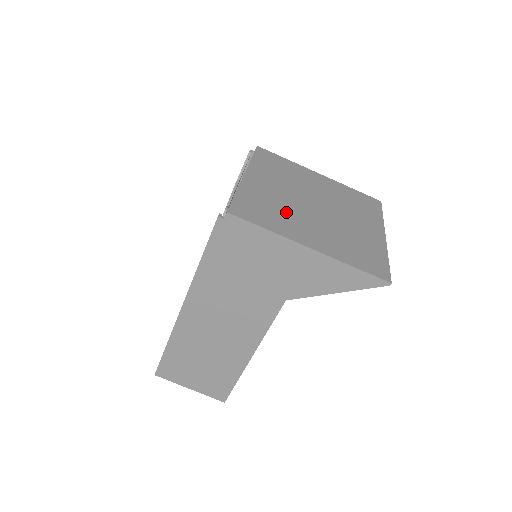
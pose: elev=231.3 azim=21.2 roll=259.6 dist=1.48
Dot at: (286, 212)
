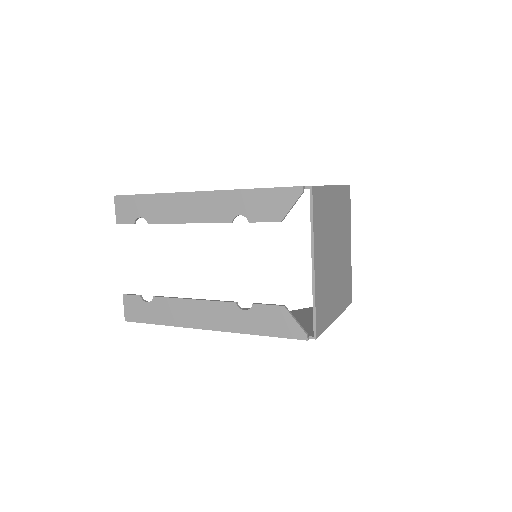
Dot at: (329, 290)
